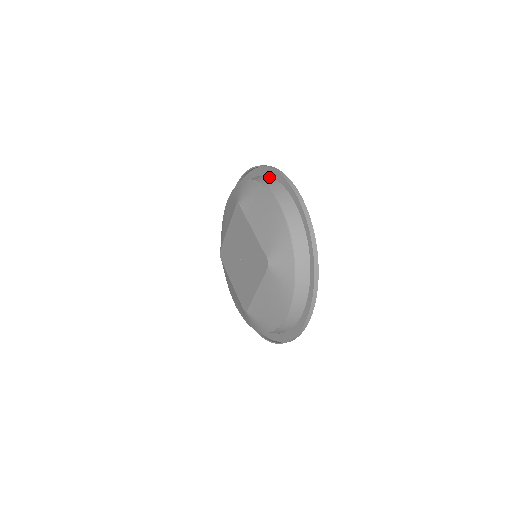
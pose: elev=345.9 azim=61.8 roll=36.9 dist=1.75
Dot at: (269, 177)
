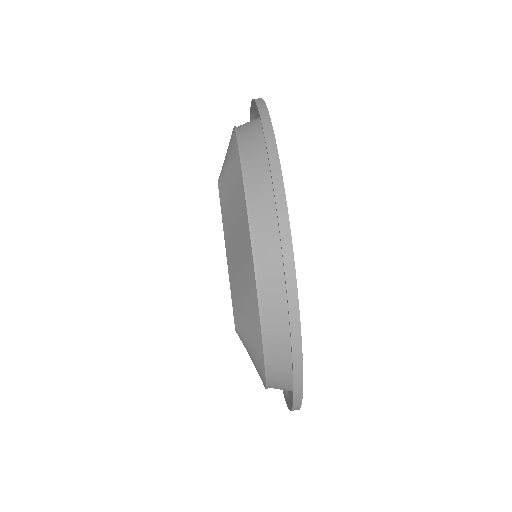
Dot at: occluded
